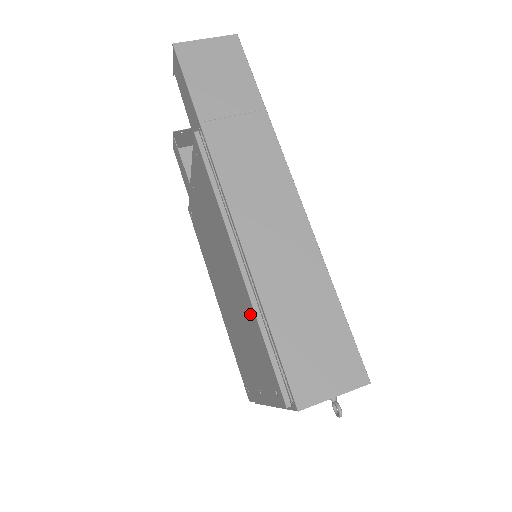
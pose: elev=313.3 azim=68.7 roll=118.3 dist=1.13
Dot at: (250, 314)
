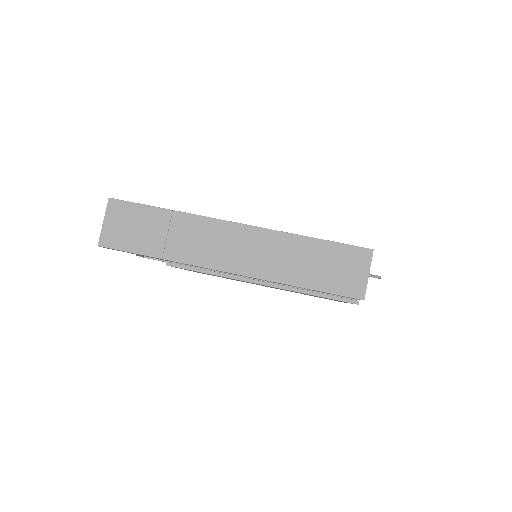
Dot at: occluded
